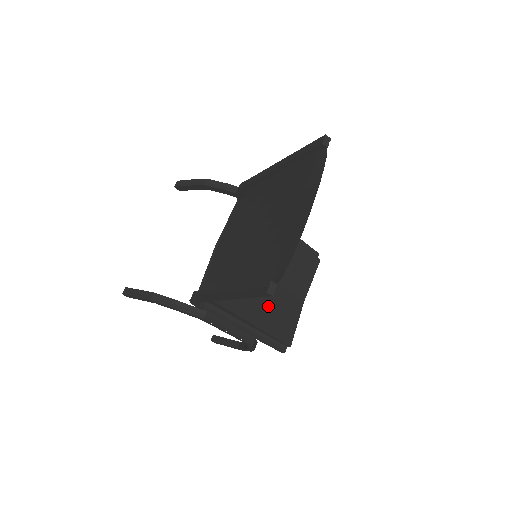
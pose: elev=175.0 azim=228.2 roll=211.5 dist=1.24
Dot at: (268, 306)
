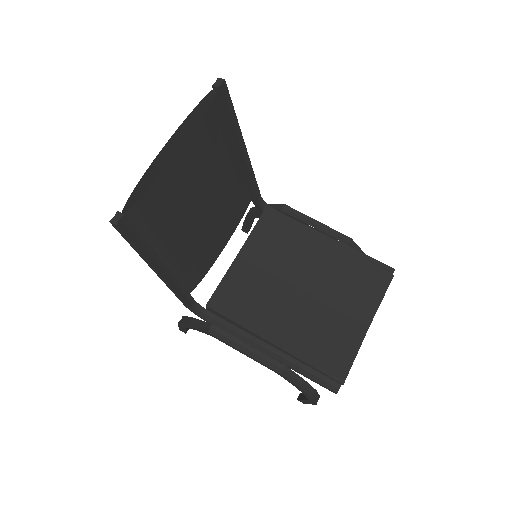
Dot at: (299, 325)
